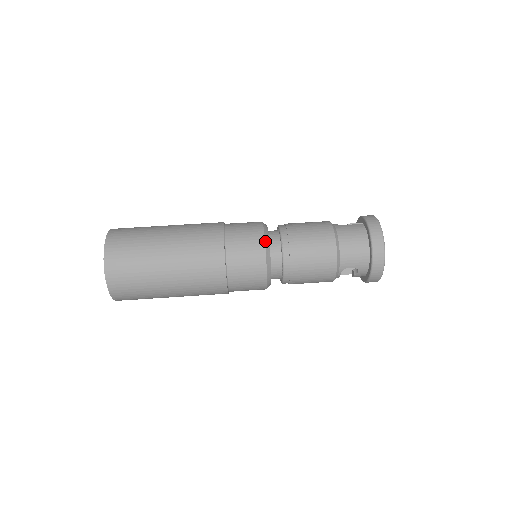
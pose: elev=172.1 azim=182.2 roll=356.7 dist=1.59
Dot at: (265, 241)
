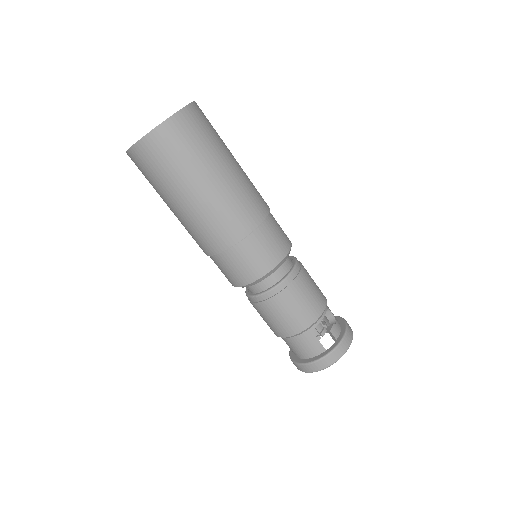
Dot at: (246, 285)
